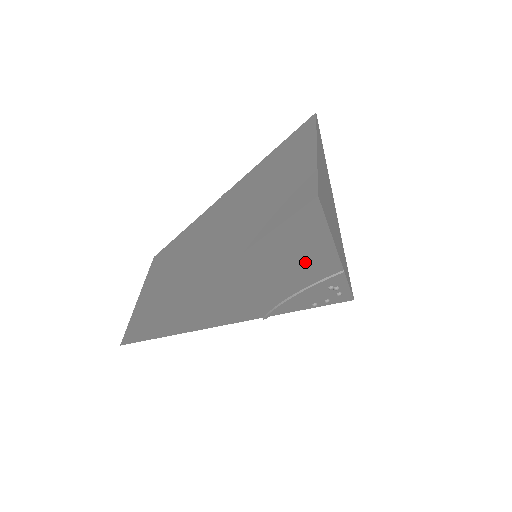
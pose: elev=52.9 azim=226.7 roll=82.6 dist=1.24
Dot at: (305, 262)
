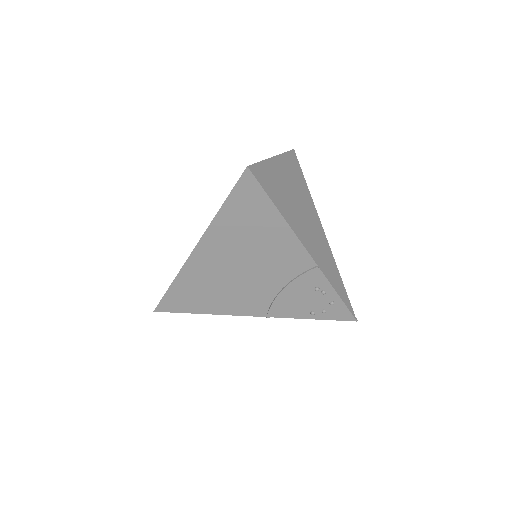
Dot at: (273, 243)
